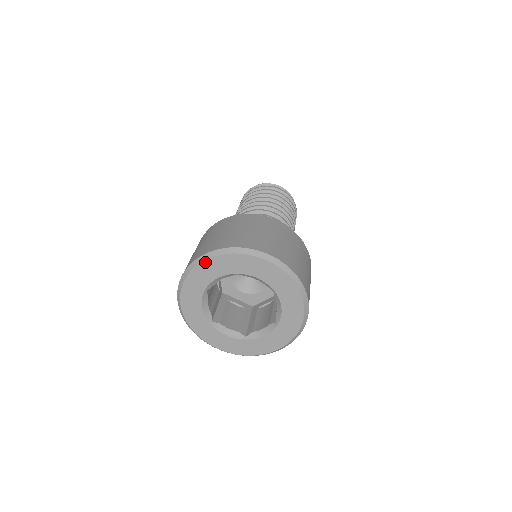
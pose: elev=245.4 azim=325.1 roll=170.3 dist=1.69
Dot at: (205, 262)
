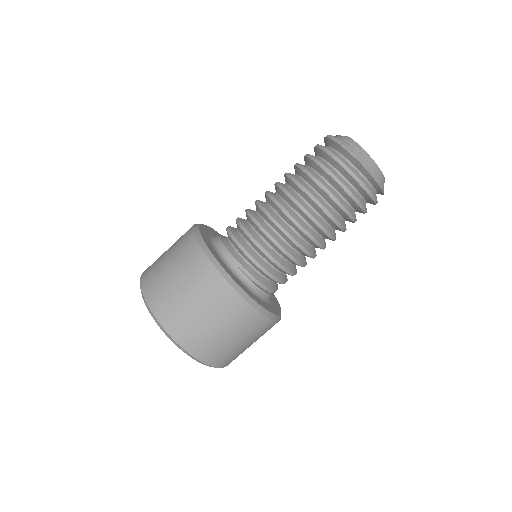
Dot at: (151, 314)
